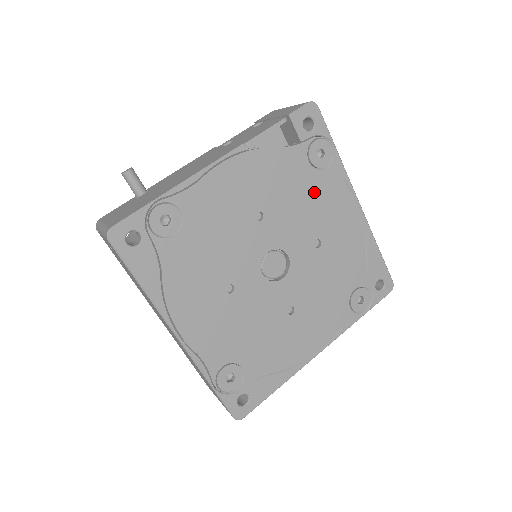
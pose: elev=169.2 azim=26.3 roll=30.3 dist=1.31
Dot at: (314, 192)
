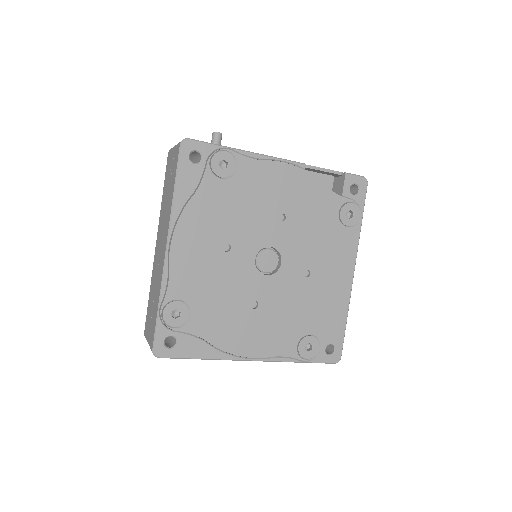
Dot at: (329, 235)
